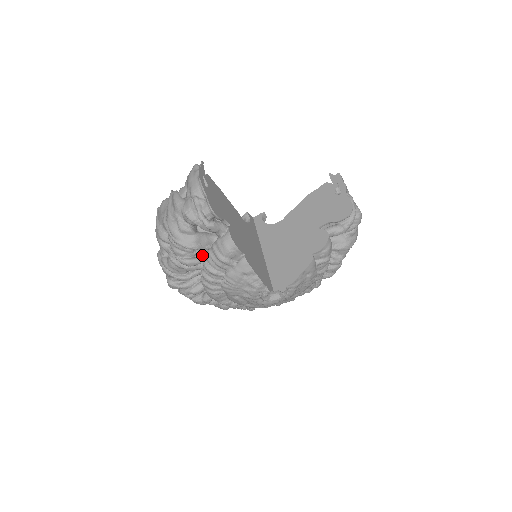
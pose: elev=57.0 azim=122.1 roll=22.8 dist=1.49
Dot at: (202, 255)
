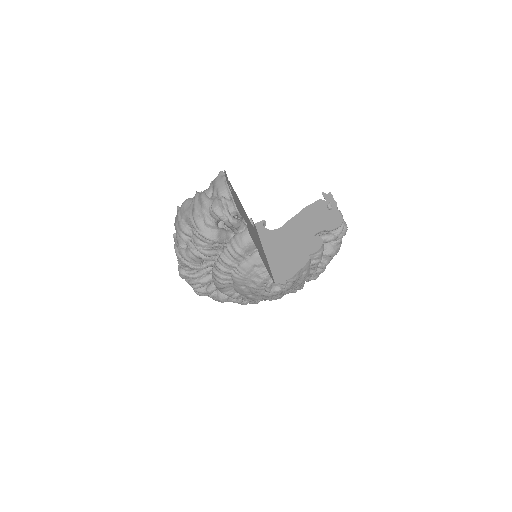
Dot at: (218, 248)
